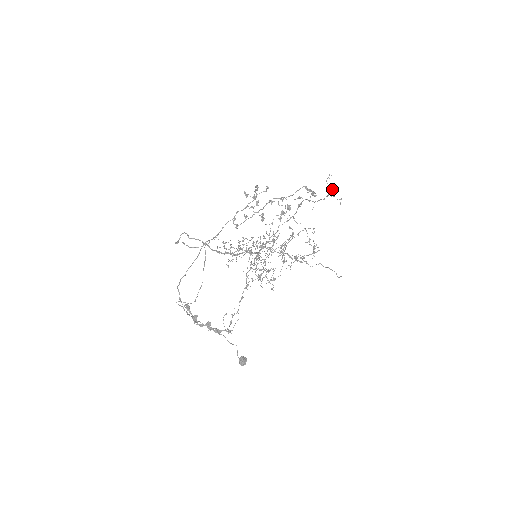
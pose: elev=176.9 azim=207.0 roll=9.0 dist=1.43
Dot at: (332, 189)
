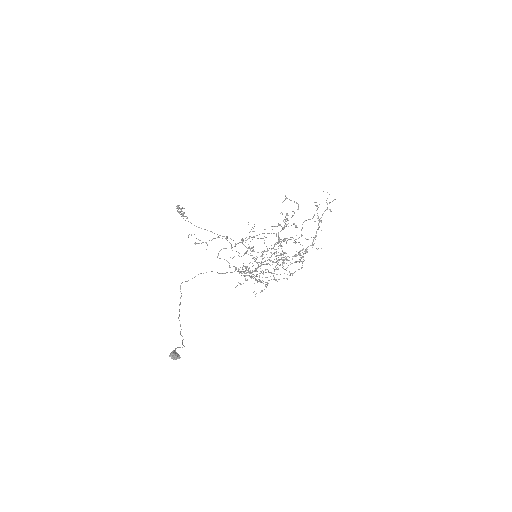
Dot at: occluded
